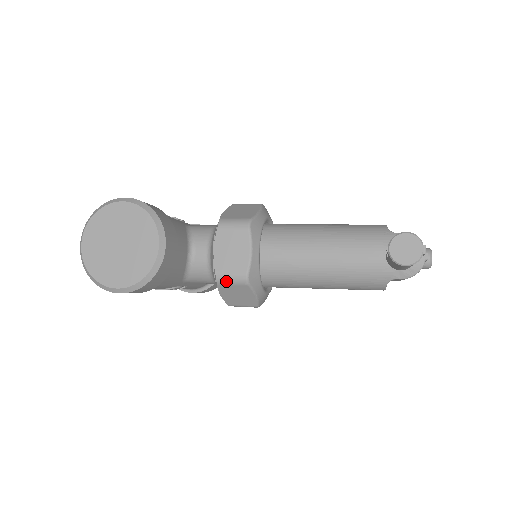
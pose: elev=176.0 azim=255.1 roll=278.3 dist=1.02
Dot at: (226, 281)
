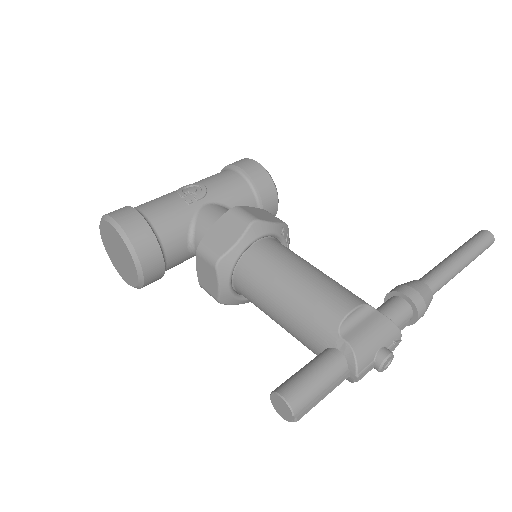
Dot at: (208, 293)
